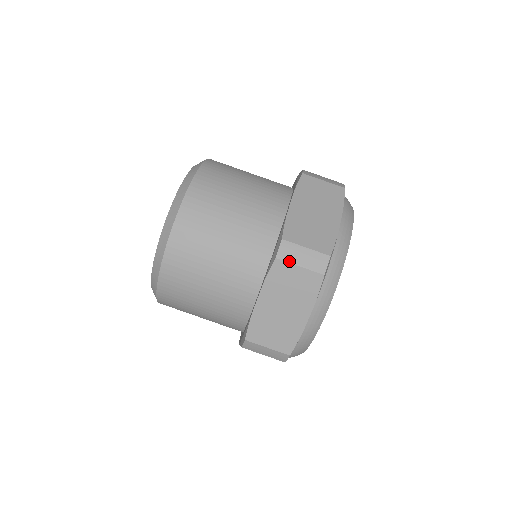
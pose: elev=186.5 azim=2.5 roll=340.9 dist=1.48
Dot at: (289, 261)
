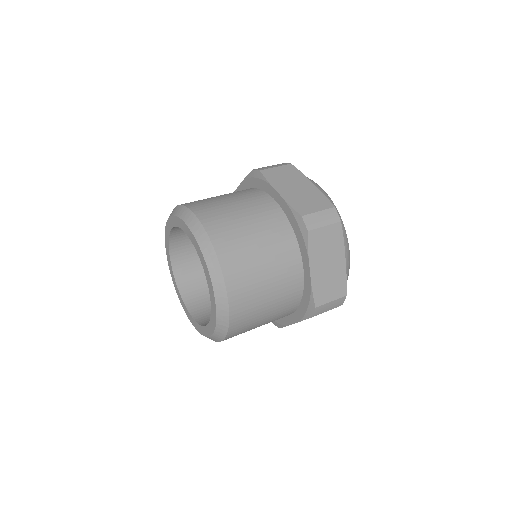
Dot at: (321, 313)
